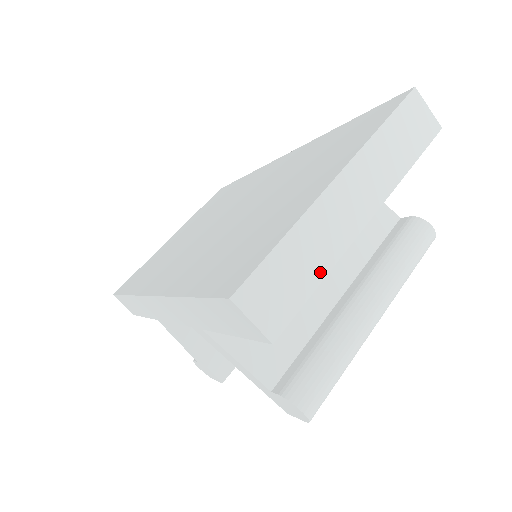
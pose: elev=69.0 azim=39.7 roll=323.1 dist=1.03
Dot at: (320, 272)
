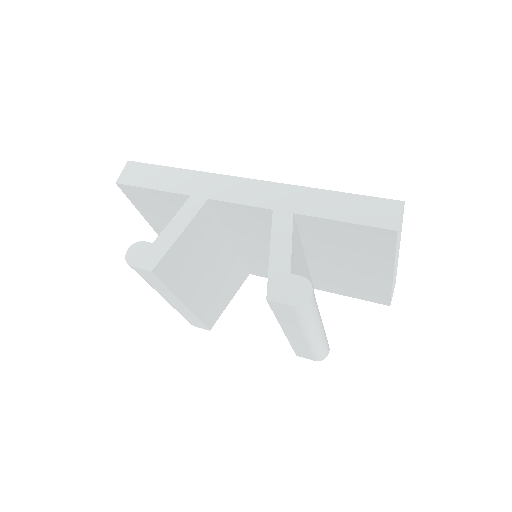
Dot at: (396, 251)
